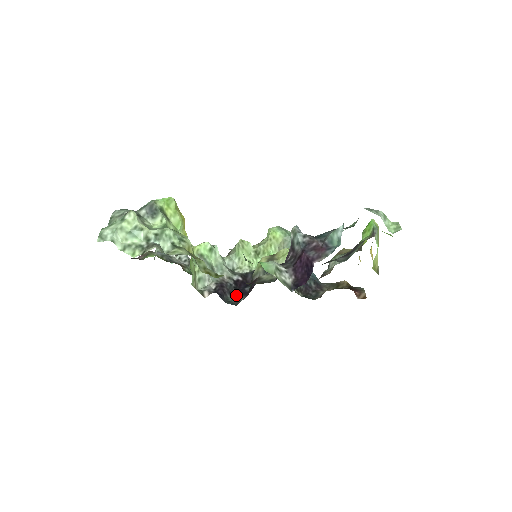
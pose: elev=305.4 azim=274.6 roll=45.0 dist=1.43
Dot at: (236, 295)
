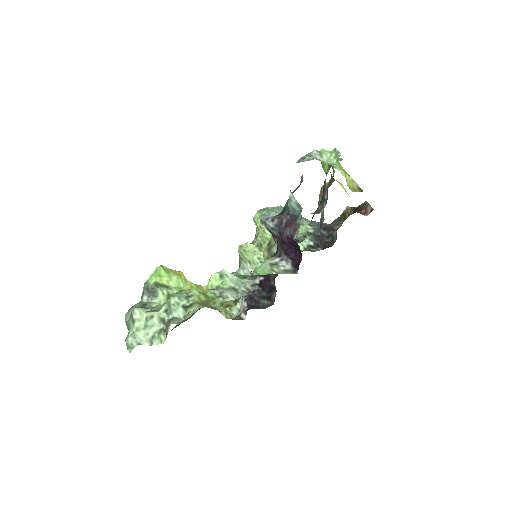
Dot at: (268, 295)
